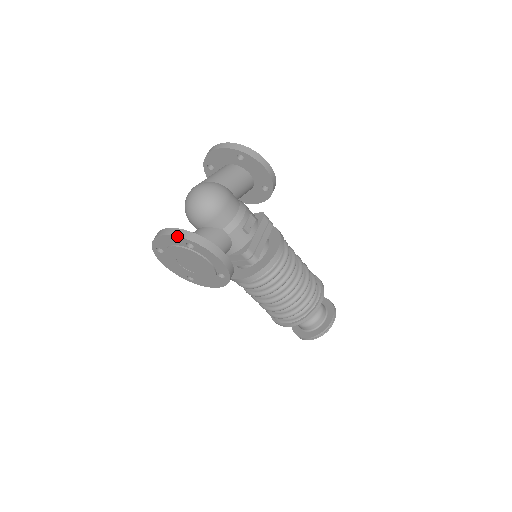
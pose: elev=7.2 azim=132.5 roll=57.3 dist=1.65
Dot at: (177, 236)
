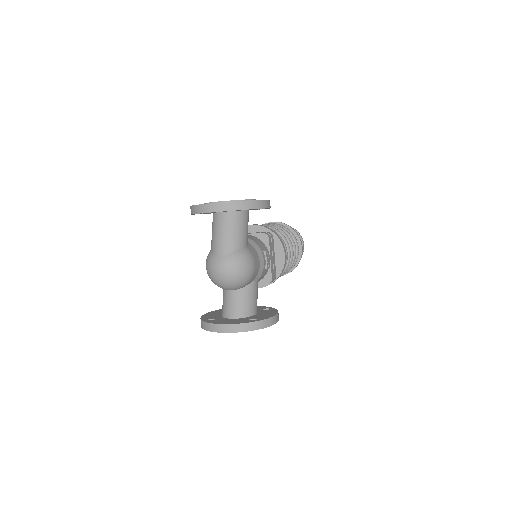
Dot at: occluded
